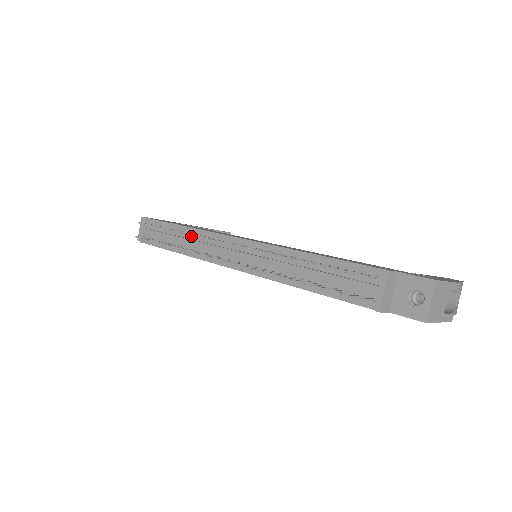
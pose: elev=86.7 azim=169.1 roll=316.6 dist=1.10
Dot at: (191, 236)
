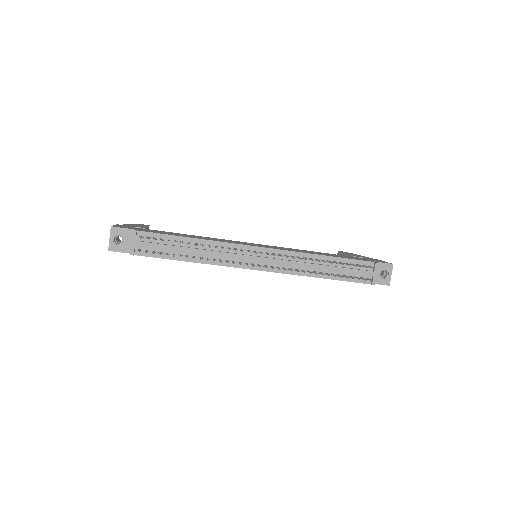
Dot at: (206, 247)
